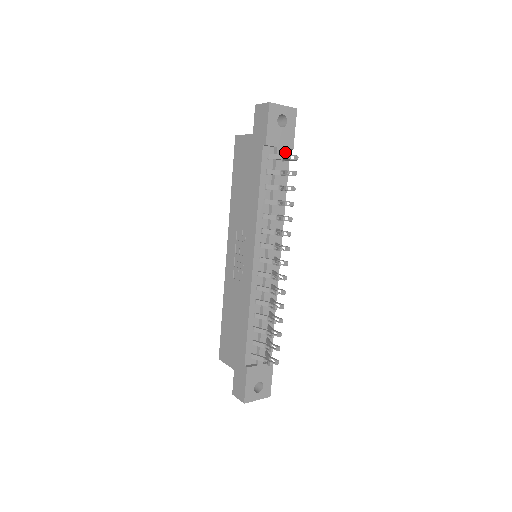
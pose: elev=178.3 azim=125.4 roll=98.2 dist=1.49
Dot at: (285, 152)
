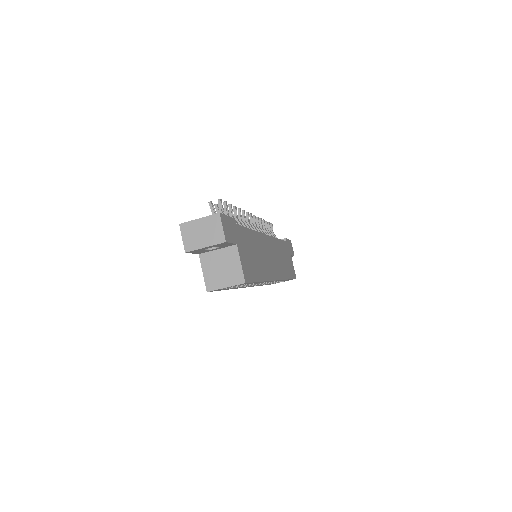
Dot at: occluded
